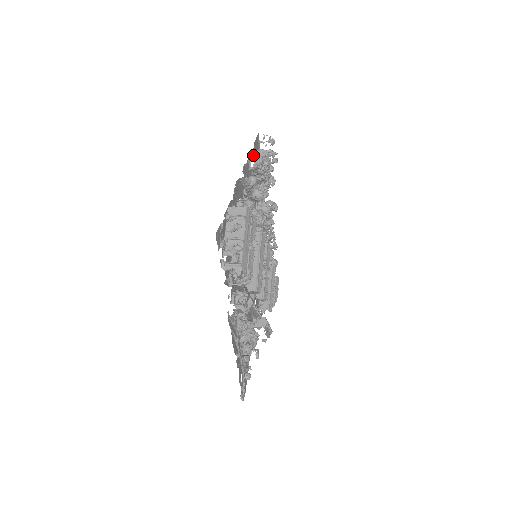
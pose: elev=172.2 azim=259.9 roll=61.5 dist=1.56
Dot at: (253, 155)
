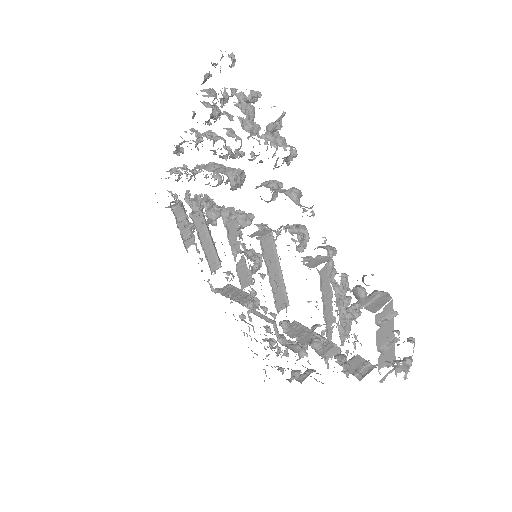
Dot at: (275, 143)
